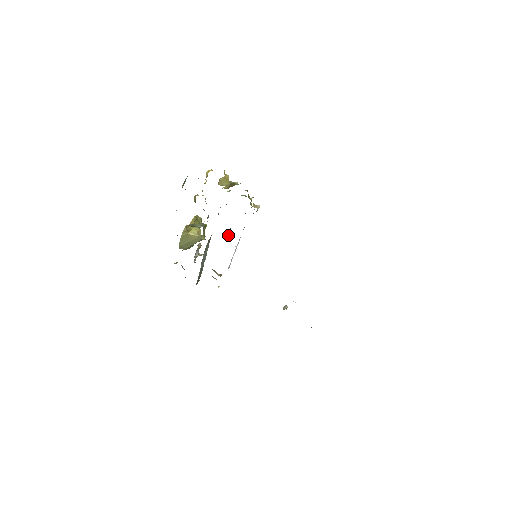
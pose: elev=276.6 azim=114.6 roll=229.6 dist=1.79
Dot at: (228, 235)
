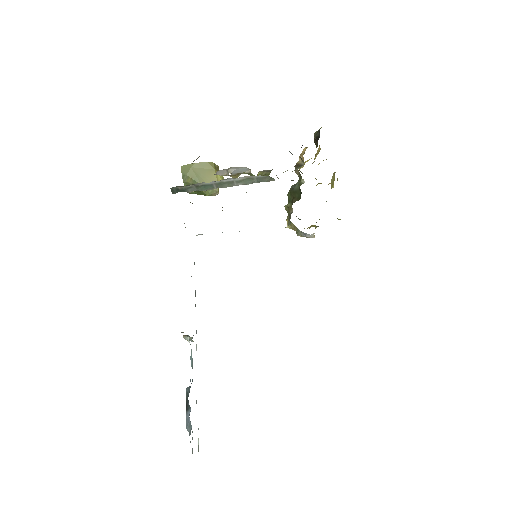
Dot at: occluded
